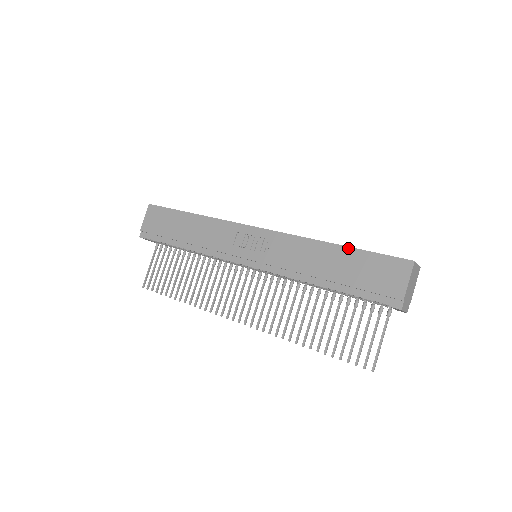
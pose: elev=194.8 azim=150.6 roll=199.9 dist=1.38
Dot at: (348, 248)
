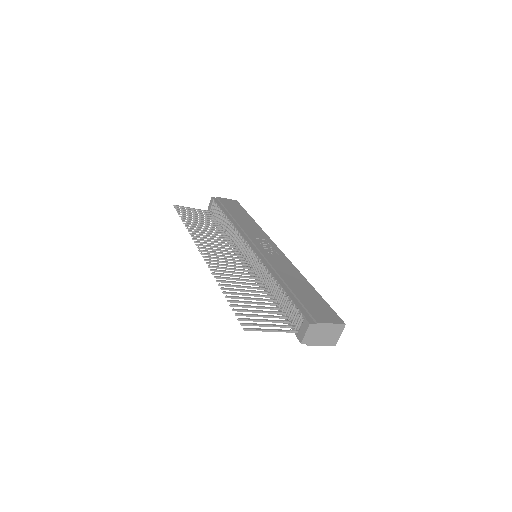
Dot at: (316, 291)
